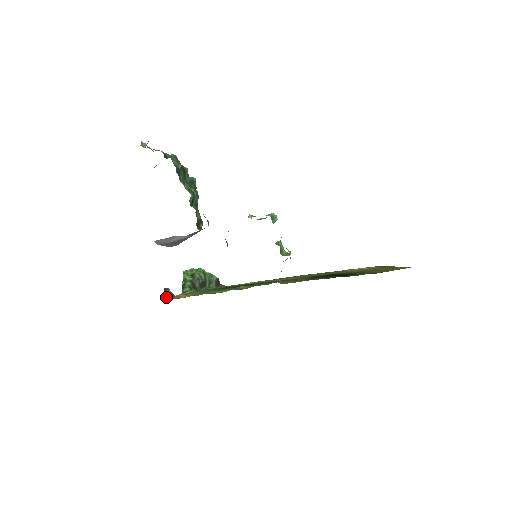
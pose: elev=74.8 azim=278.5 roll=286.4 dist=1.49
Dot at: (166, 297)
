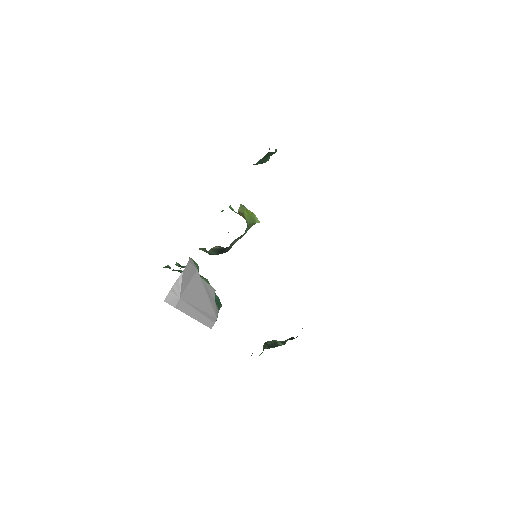
Dot at: occluded
